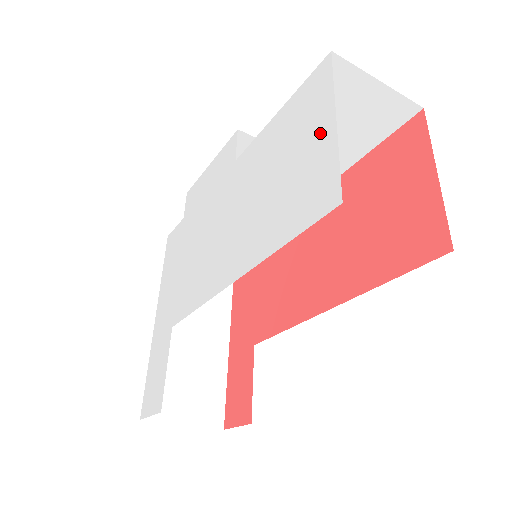
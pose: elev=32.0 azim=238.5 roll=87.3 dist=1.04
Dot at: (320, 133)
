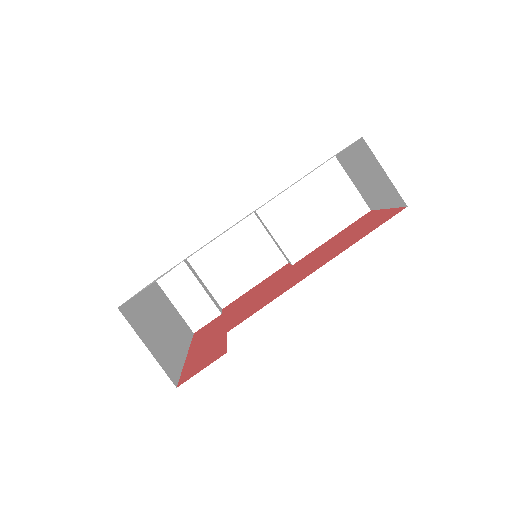
Dot at: occluded
